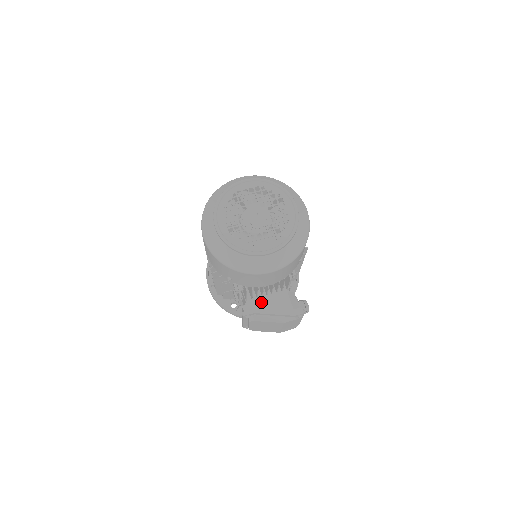
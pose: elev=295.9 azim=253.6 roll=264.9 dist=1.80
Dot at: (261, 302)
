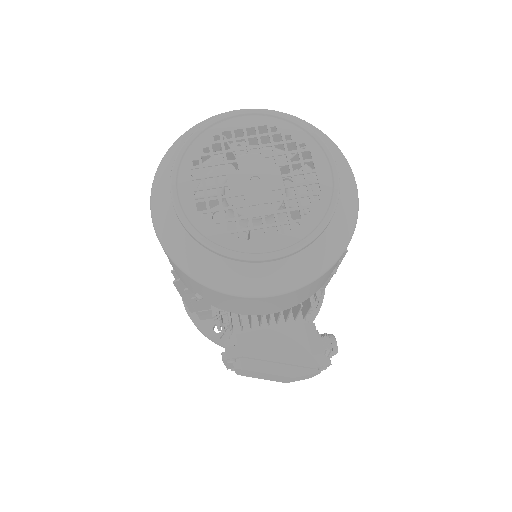
Dot at: (257, 337)
